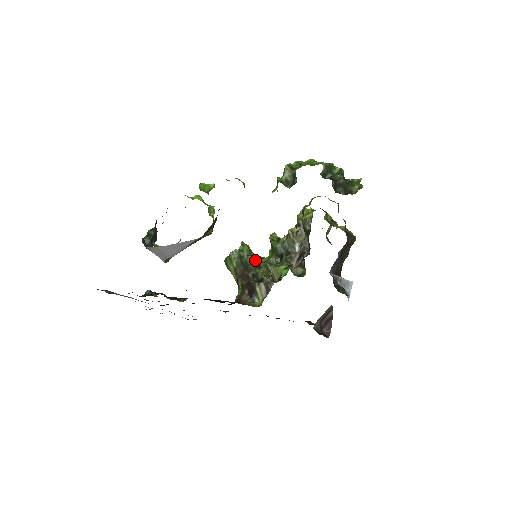
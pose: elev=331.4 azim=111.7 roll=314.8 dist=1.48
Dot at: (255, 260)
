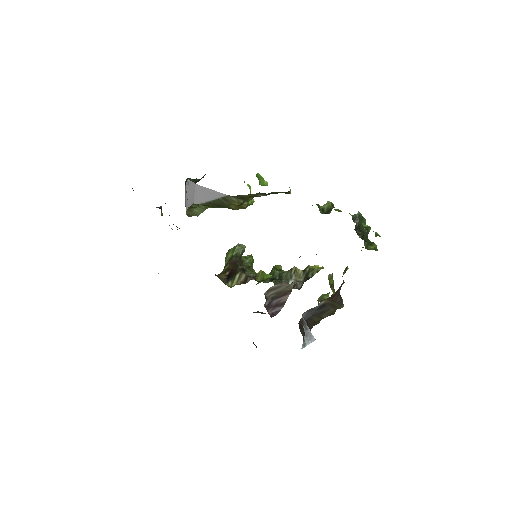
Dot at: occluded
